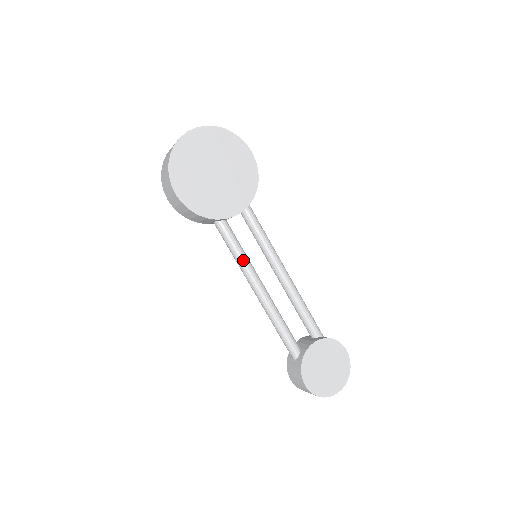
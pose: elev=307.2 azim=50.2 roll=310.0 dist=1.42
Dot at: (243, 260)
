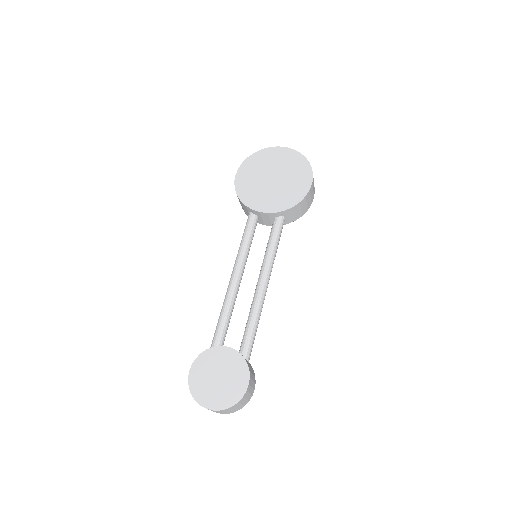
Dot at: (242, 248)
